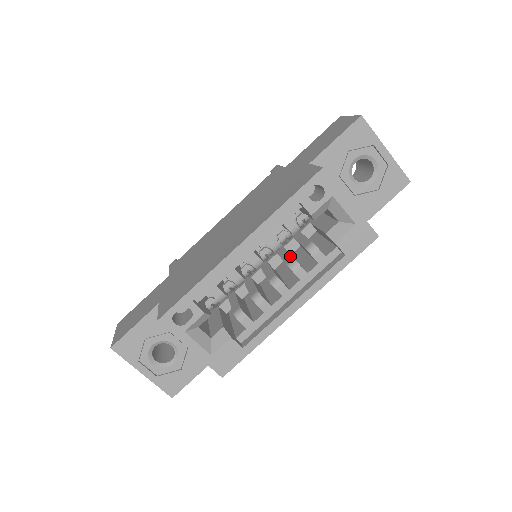
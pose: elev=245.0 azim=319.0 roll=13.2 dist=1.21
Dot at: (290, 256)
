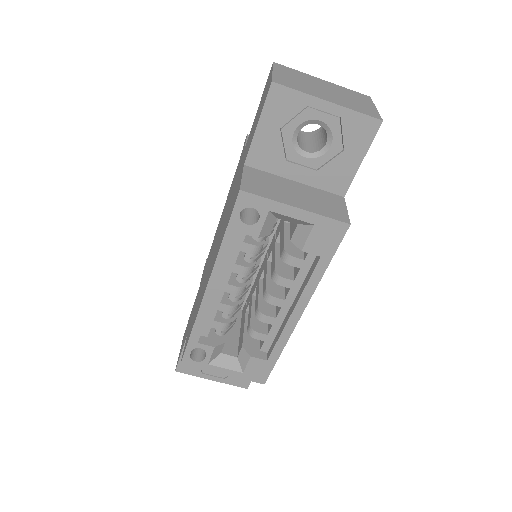
Dot at: (273, 264)
